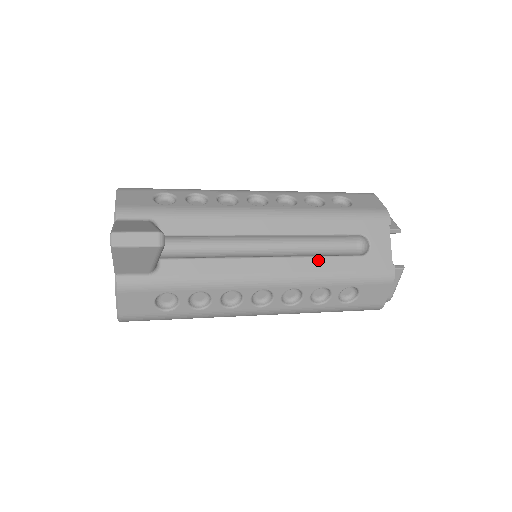
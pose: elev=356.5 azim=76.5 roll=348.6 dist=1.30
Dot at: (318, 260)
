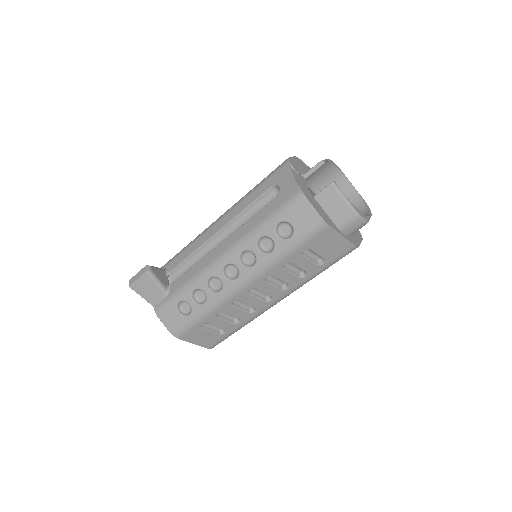
Dot at: (248, 223)
